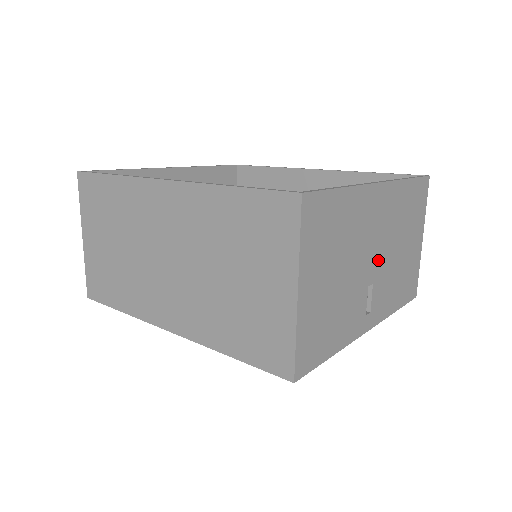
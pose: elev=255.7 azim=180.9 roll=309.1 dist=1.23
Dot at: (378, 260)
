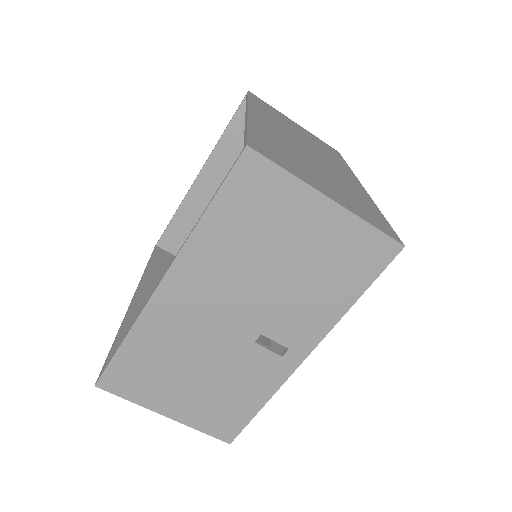
Dot at: (244, 316)
